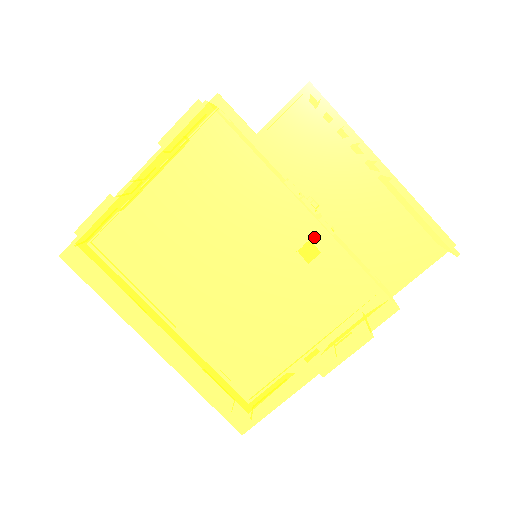
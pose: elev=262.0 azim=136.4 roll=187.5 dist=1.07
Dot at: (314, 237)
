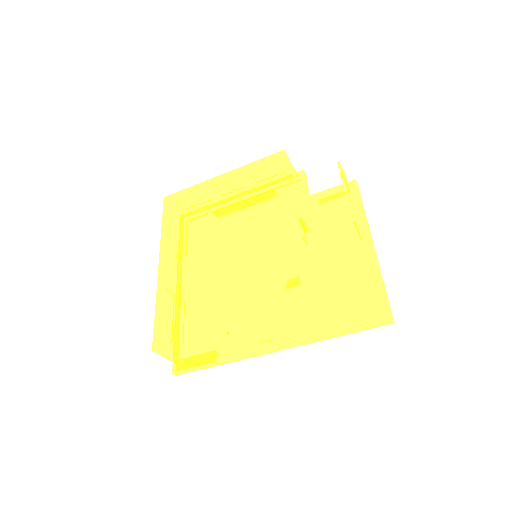
Dot at: (287, 237)
